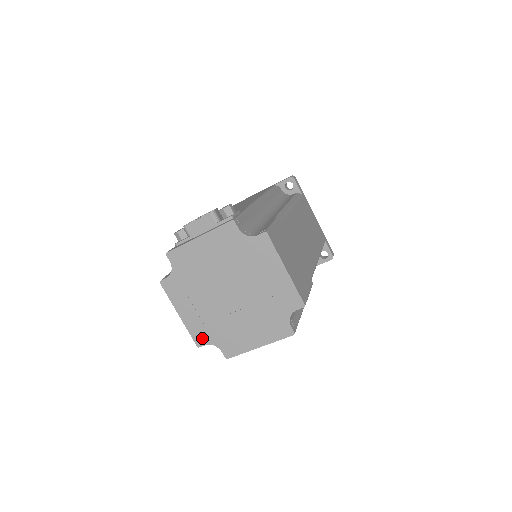
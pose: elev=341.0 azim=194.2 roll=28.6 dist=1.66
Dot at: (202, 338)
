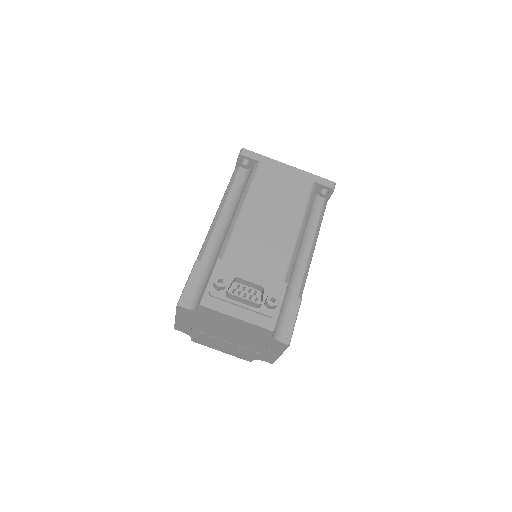
Dot at: (183, 330)
